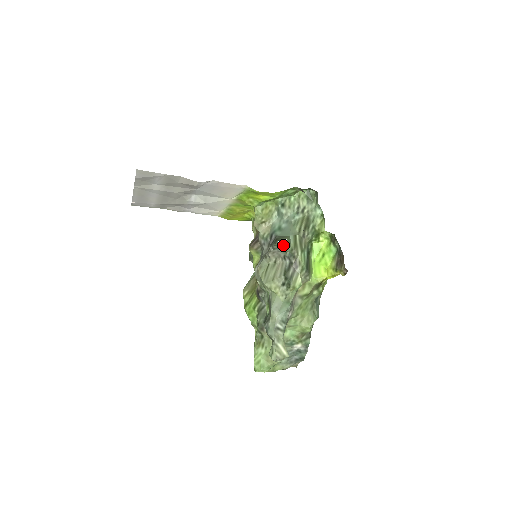
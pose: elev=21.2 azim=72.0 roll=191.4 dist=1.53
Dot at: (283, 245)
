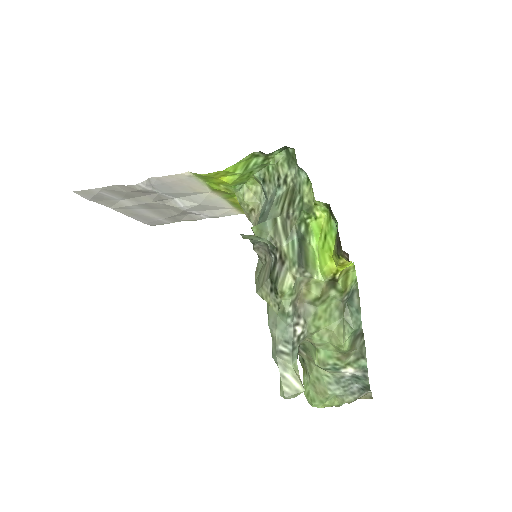
Dot at: (253, 237)
